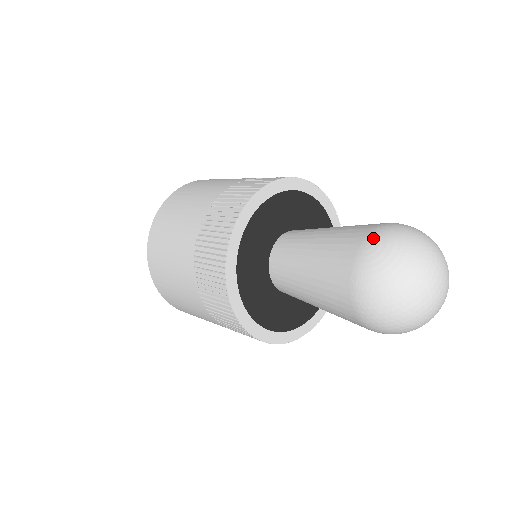
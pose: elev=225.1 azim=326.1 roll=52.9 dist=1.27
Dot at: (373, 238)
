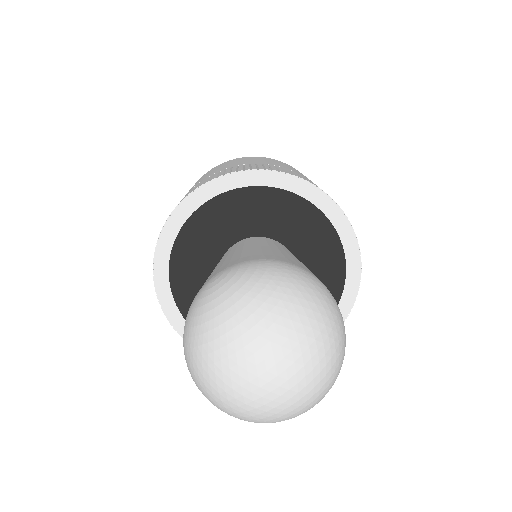
Dot at: (226, 271)
